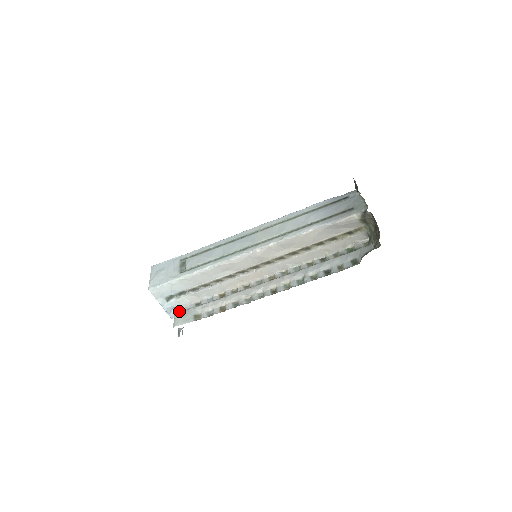
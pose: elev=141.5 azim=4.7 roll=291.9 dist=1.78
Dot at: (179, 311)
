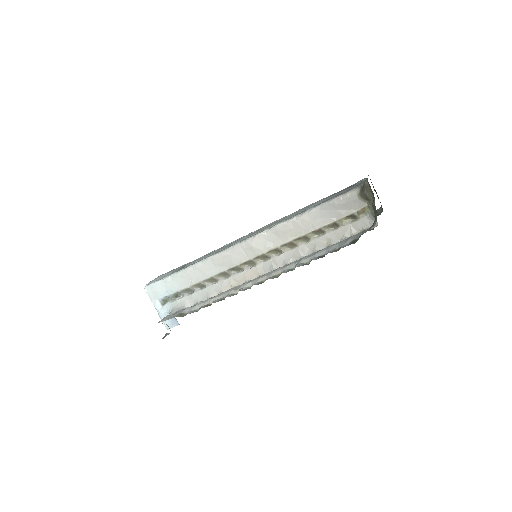
Dot at: (171, 314)
